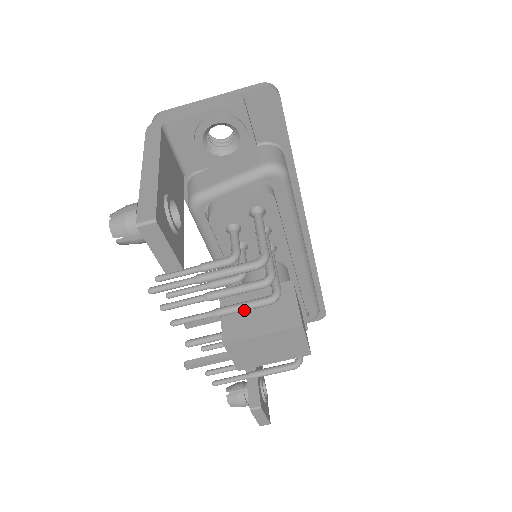
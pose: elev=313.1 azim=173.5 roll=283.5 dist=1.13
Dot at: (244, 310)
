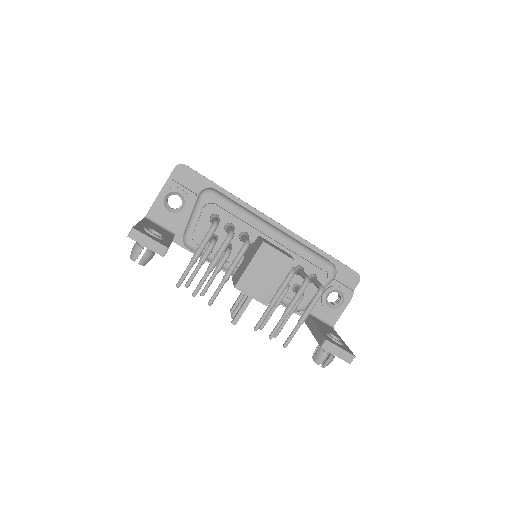
Dot at: (235, 264)
